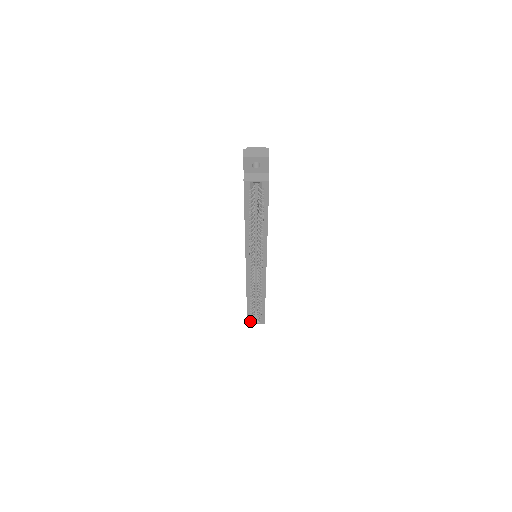
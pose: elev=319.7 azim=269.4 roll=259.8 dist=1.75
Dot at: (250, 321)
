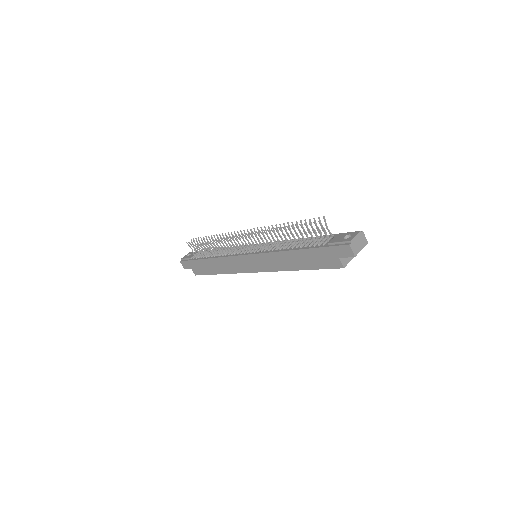
Dot at: occluded
